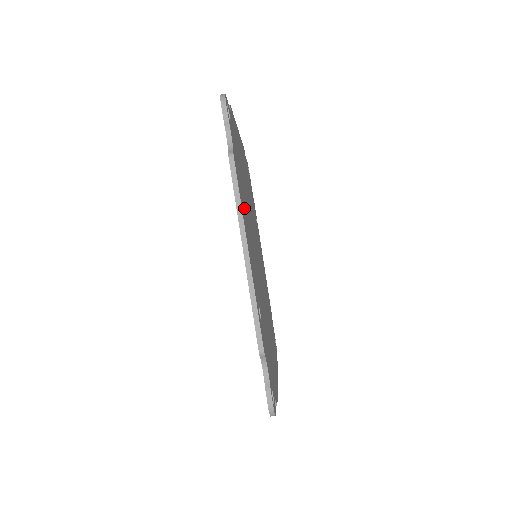
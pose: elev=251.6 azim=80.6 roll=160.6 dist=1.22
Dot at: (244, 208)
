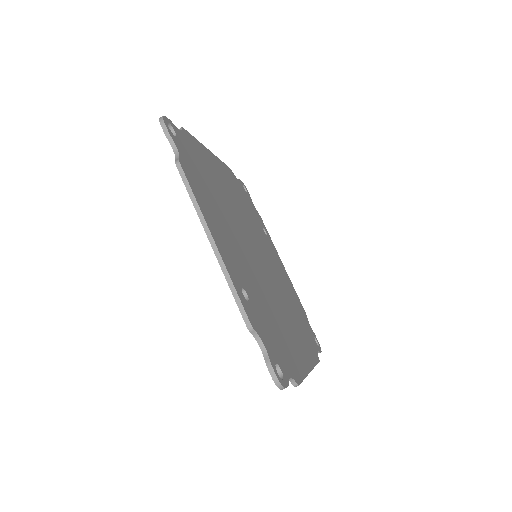
Dot at: (210, 207)
